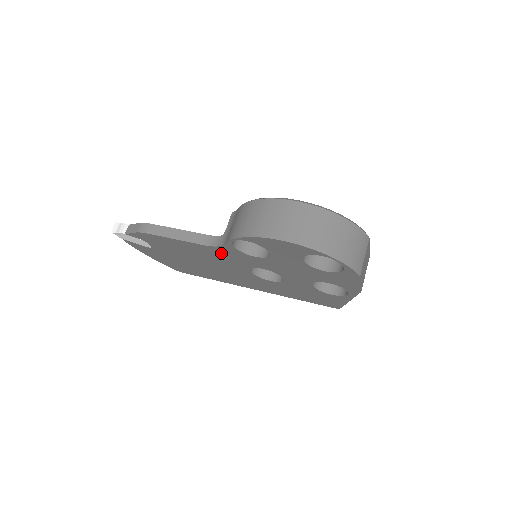
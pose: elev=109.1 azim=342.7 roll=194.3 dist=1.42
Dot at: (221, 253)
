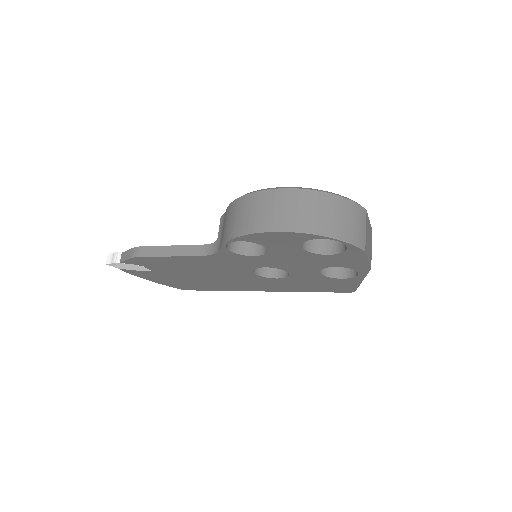
Dot at: (219, 260)
